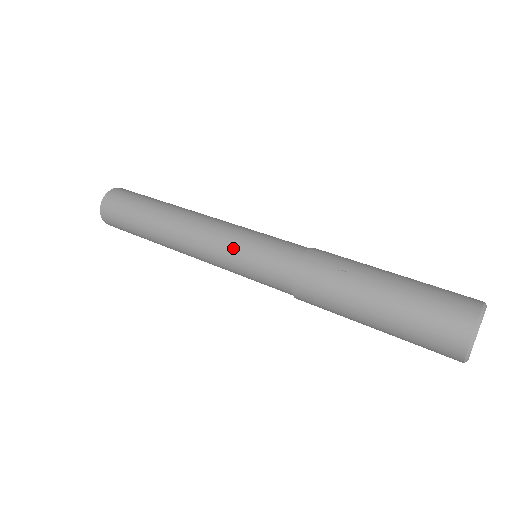
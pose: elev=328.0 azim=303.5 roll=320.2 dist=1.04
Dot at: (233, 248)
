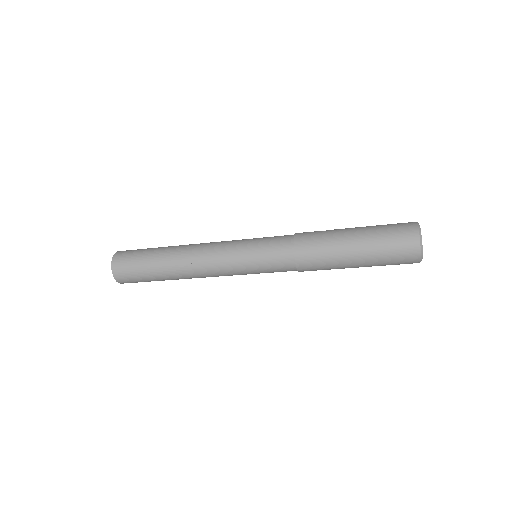
Dot at: (243, 240)
